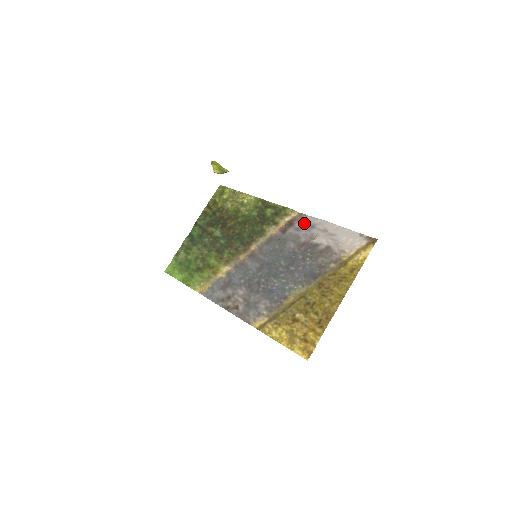
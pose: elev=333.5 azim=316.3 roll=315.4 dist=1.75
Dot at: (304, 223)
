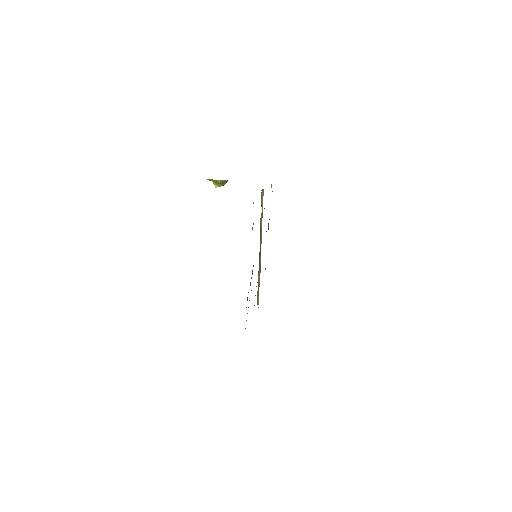
Dot at: occluded
